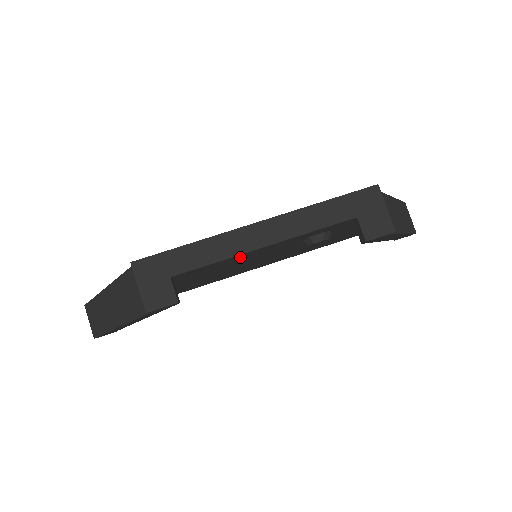
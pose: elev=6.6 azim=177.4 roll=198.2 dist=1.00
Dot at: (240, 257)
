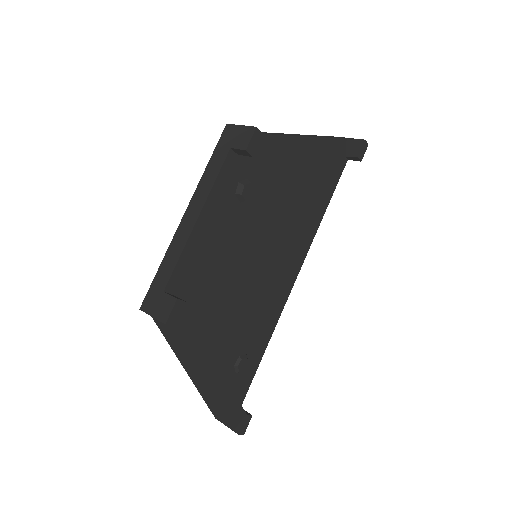
Dot at: (201, 245)
